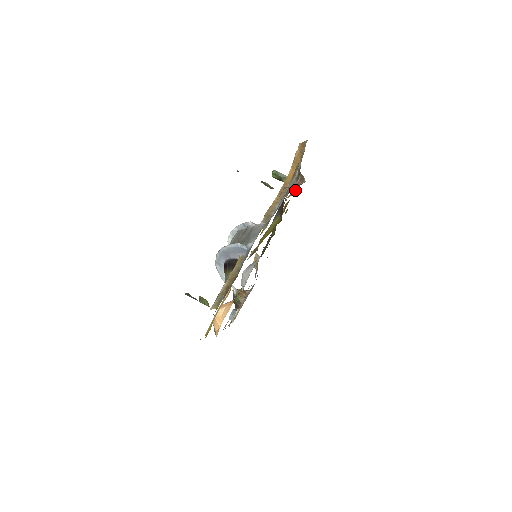
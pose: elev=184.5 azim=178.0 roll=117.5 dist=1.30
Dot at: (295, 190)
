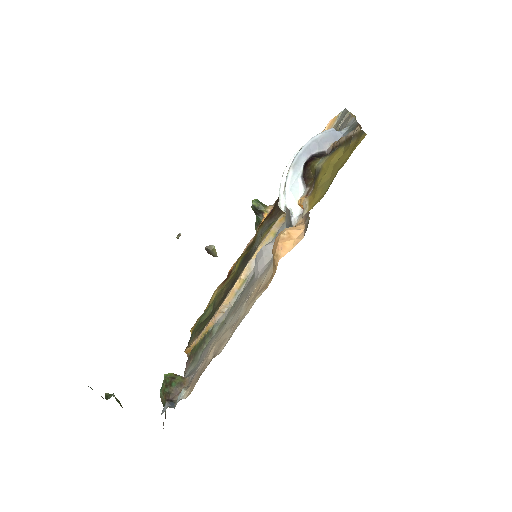
Dot at: occluded
